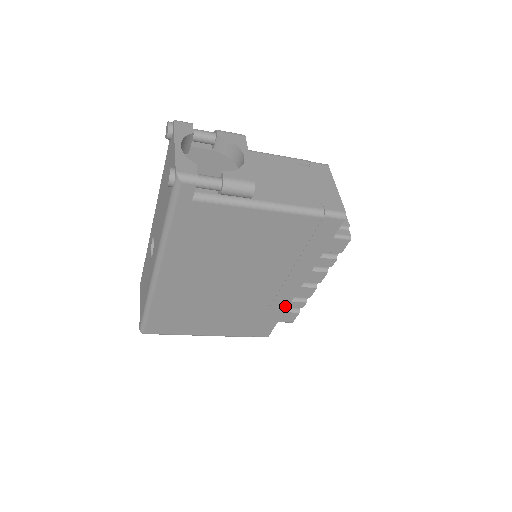
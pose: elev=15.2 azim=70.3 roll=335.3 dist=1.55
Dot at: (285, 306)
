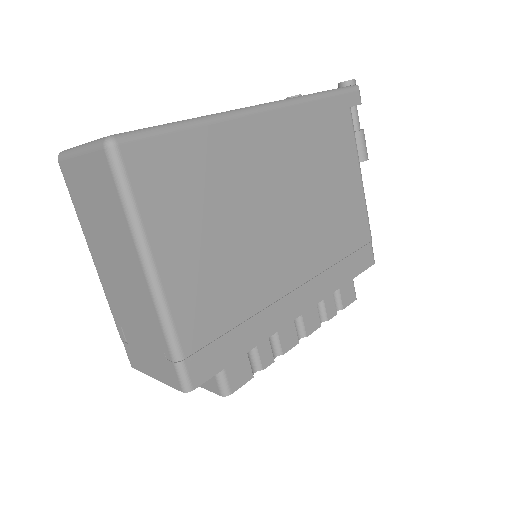
Dot at: (267, 333)
